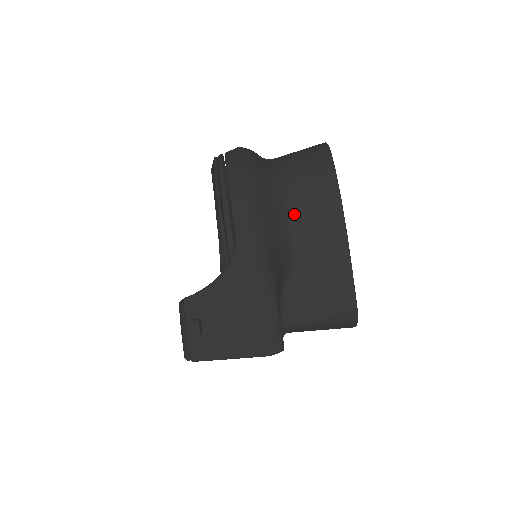
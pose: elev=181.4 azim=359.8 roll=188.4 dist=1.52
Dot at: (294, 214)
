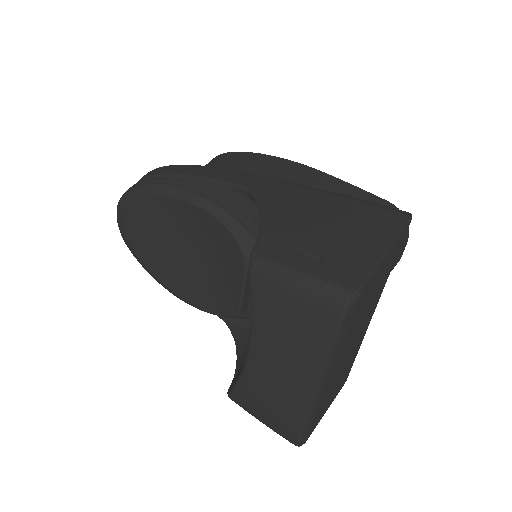
Dot at: occluded
